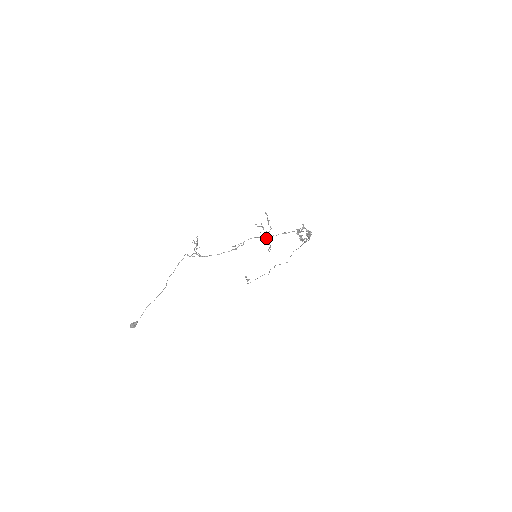
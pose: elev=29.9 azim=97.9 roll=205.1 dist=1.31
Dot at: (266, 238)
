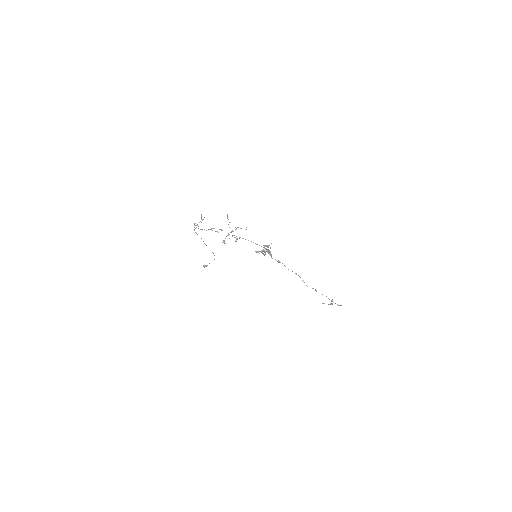
Dot at: (239, 238)
